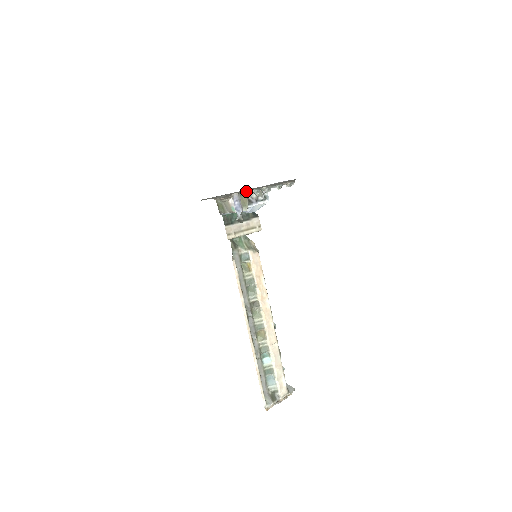
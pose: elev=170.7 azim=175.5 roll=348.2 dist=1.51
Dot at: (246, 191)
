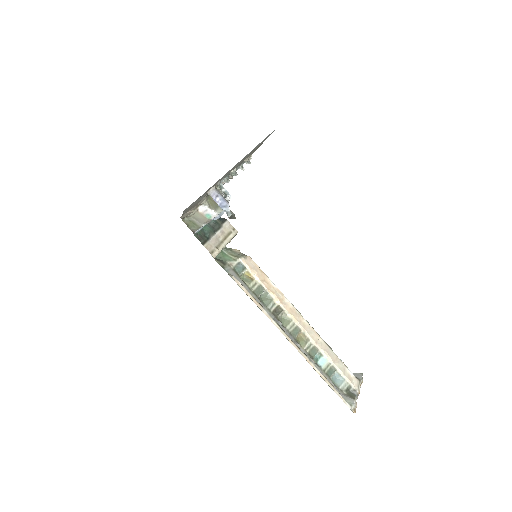
Dot at: (218, 183)
